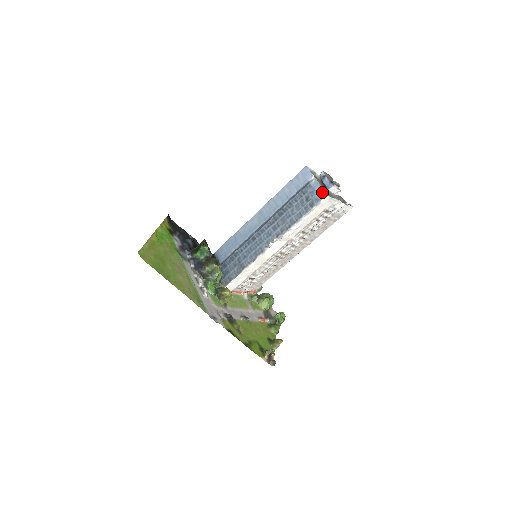
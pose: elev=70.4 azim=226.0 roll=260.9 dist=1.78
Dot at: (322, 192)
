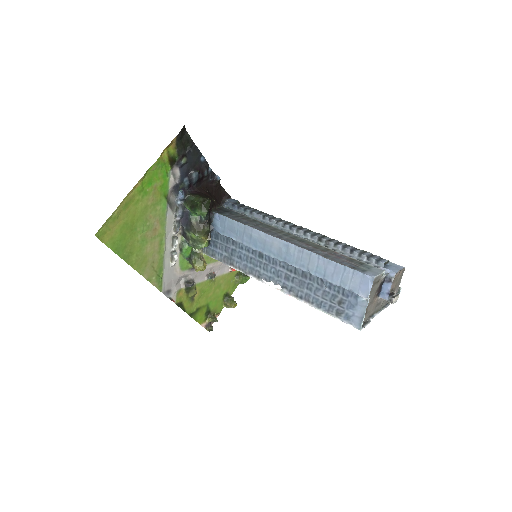
Dot at: (359, 320)
